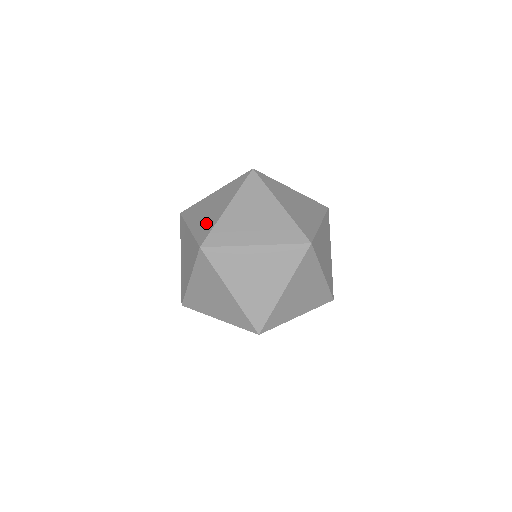
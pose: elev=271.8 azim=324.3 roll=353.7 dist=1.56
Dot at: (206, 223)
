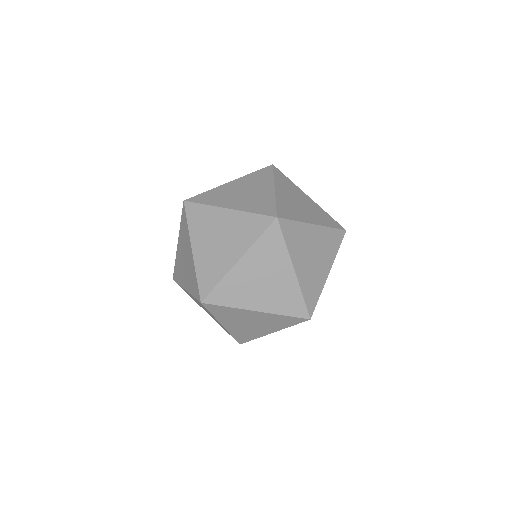
Dot at: occluded
